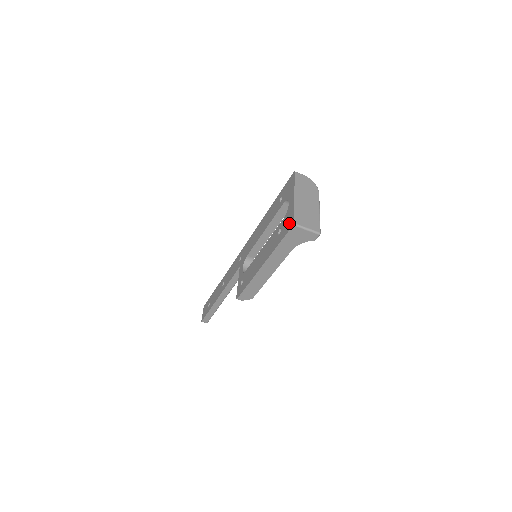
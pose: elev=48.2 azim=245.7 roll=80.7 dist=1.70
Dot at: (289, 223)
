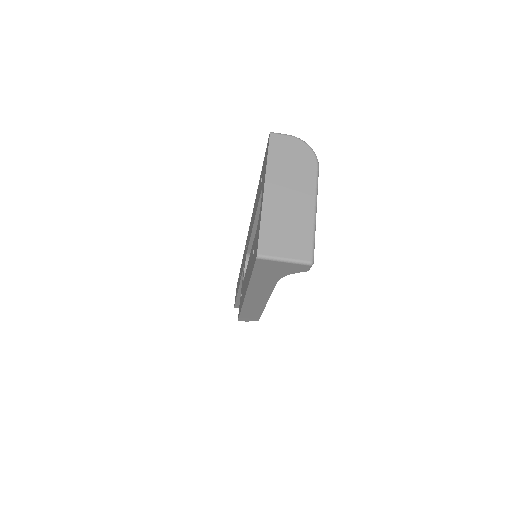
Dot at: occluded
